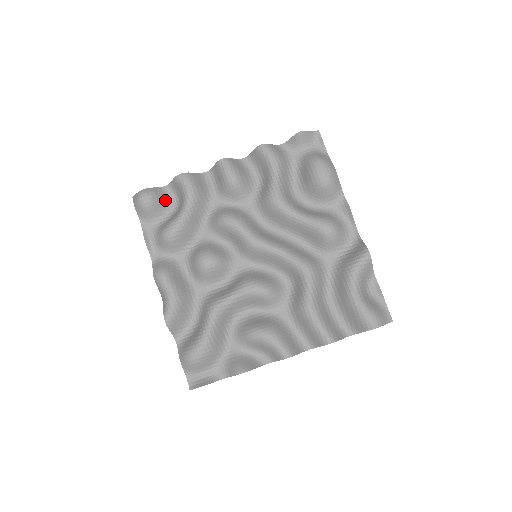
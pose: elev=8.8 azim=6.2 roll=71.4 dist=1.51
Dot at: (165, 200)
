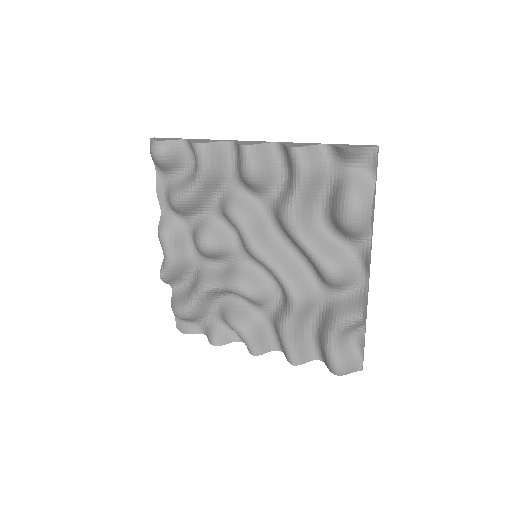
Dot at: (181, 157)
